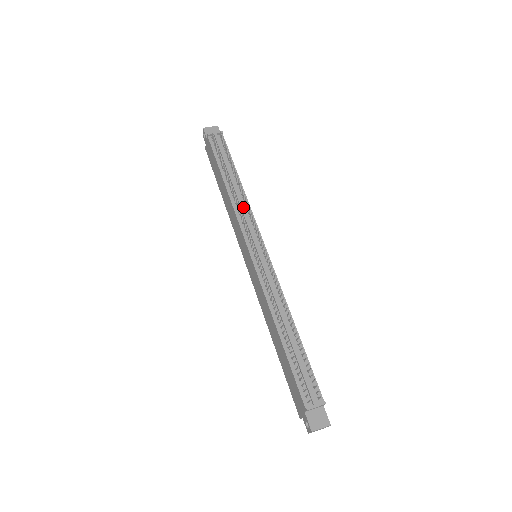
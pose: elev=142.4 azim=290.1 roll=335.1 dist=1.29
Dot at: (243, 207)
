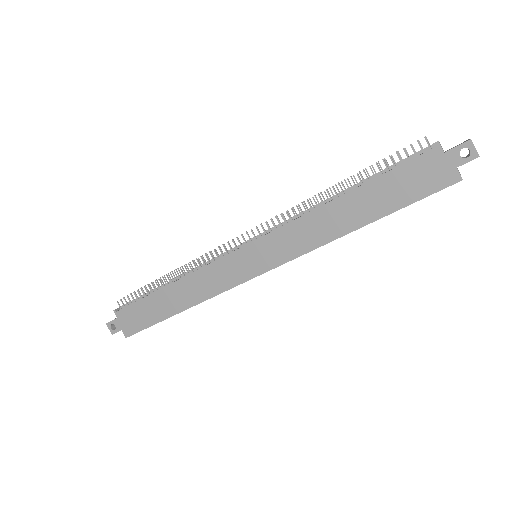
Dot at: (201, 264)
